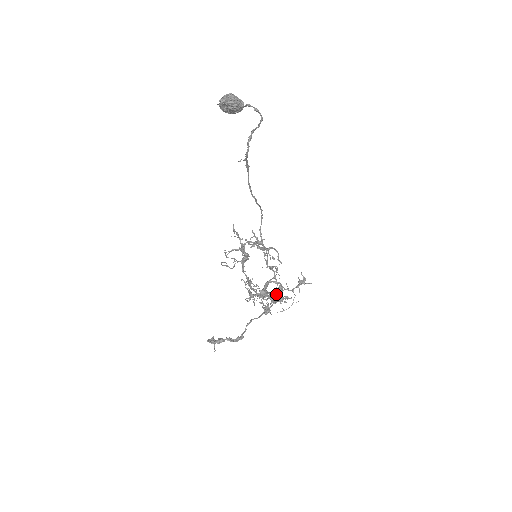
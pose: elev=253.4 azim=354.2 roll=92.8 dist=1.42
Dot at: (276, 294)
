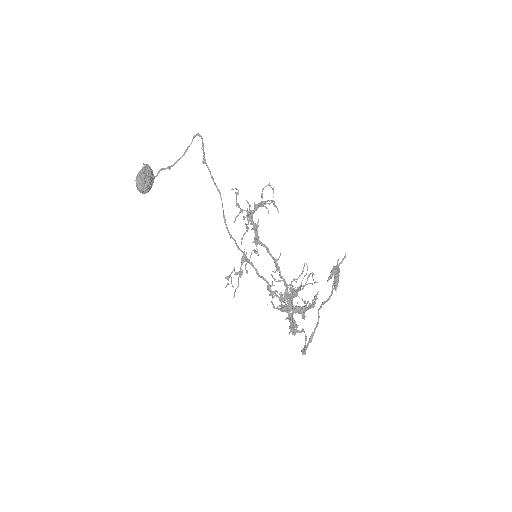
Dot at: (298, 290)
